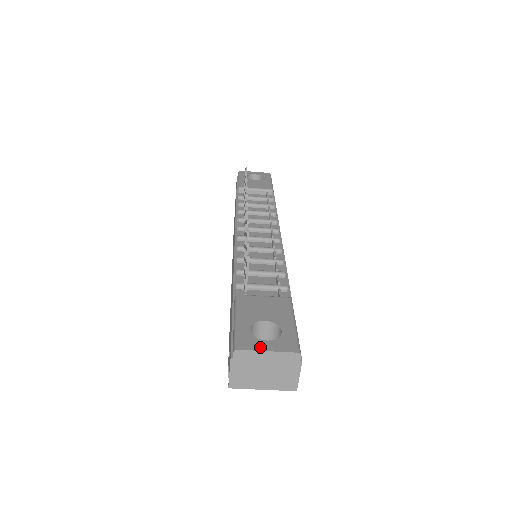
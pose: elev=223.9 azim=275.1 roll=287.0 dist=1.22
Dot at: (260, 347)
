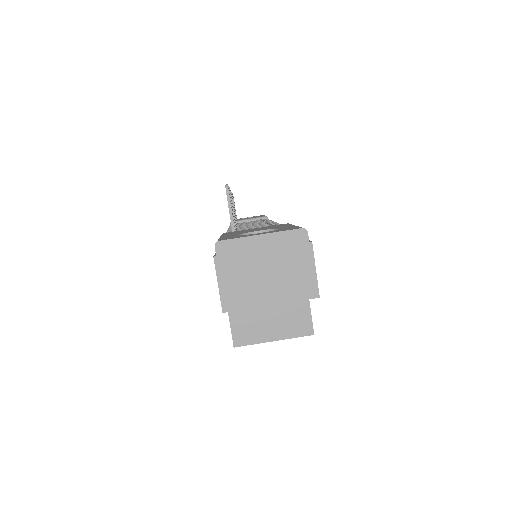
Dot at: (250, 235)
